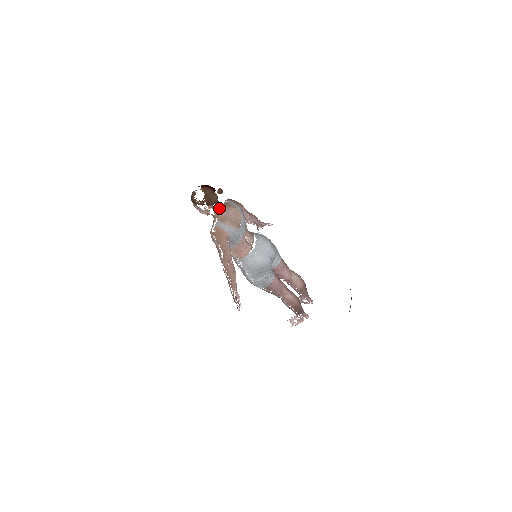
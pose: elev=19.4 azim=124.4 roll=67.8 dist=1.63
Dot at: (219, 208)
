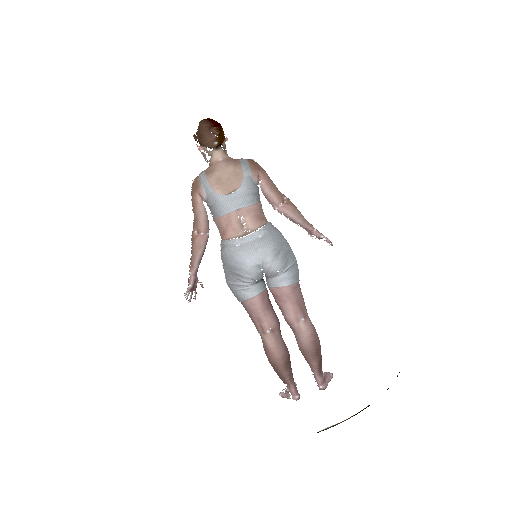
Dot at: (216, 157)
